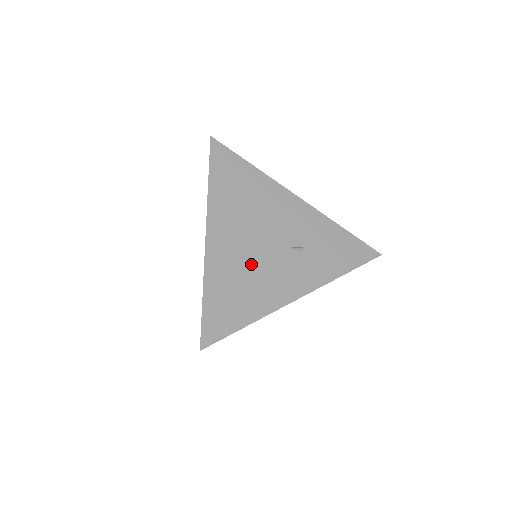
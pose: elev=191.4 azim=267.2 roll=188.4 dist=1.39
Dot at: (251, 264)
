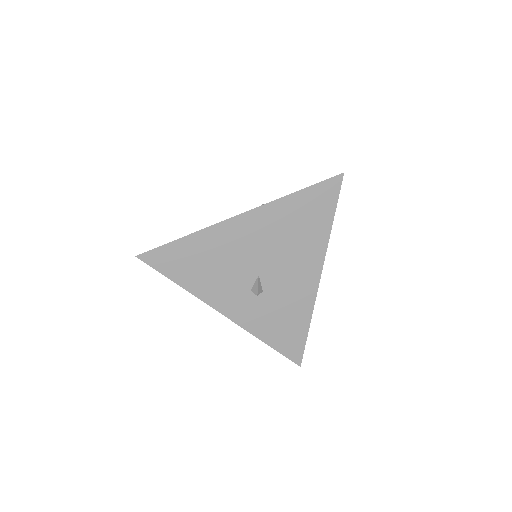
Dot at: occluded
